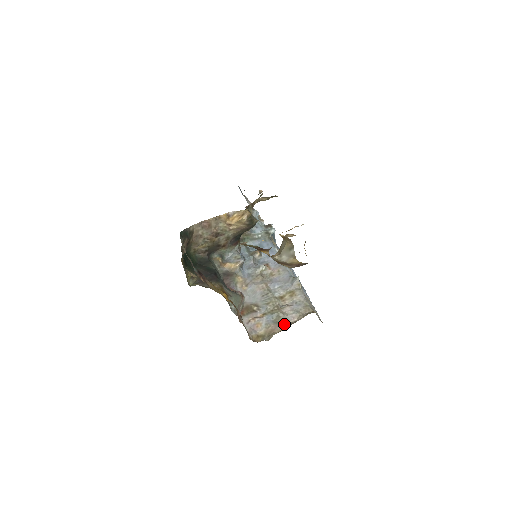
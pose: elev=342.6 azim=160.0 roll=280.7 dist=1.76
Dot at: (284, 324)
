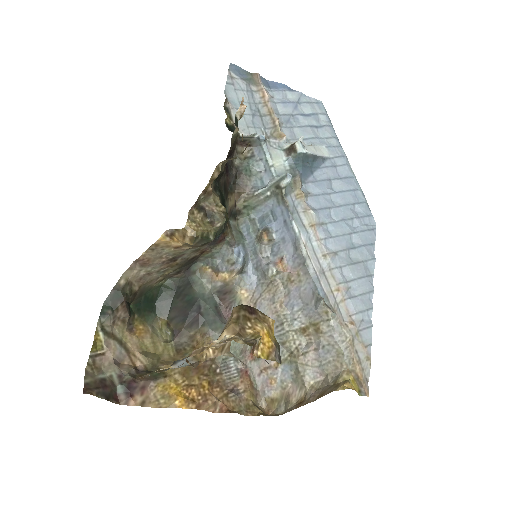
Dot at: (304, 388)
